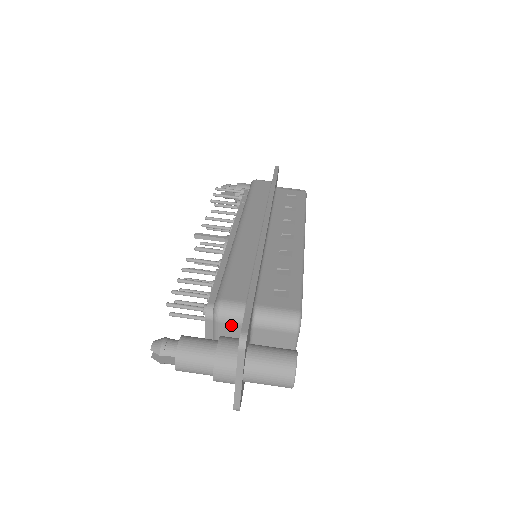
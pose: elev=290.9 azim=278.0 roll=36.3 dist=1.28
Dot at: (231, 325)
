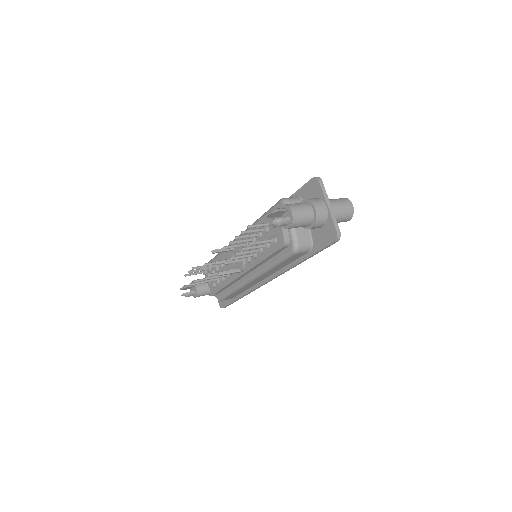
Dot at: occluded
